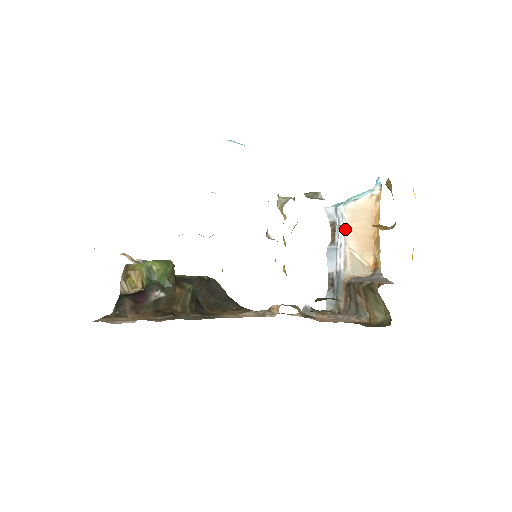
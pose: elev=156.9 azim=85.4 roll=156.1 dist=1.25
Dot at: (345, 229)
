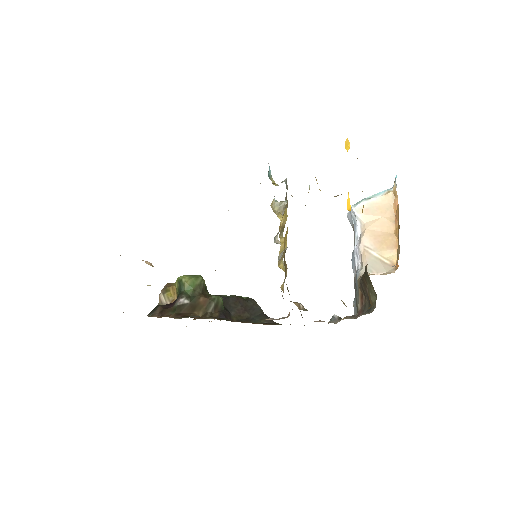
Dot at: (361, 229)
